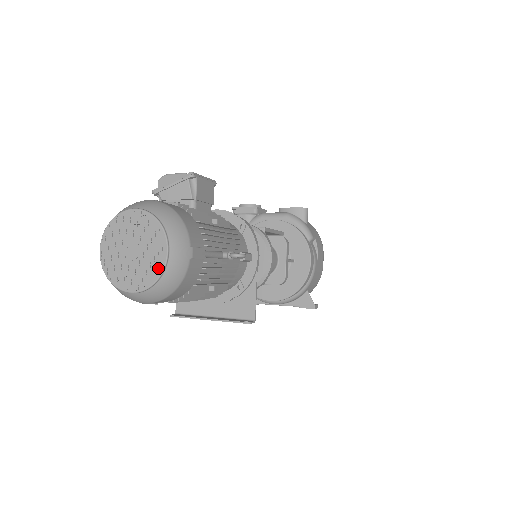
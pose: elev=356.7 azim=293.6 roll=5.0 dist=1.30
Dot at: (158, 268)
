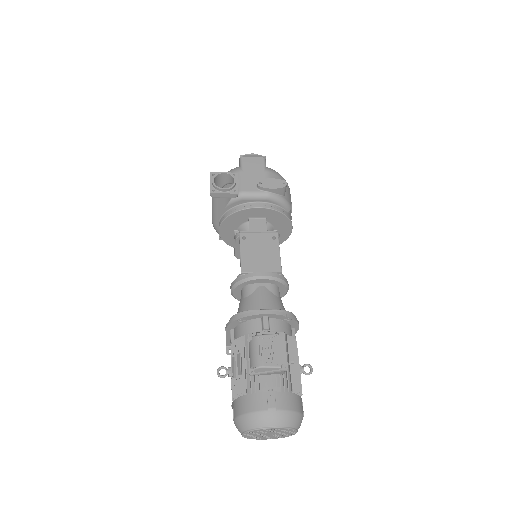
Dot at: (289, 435)
